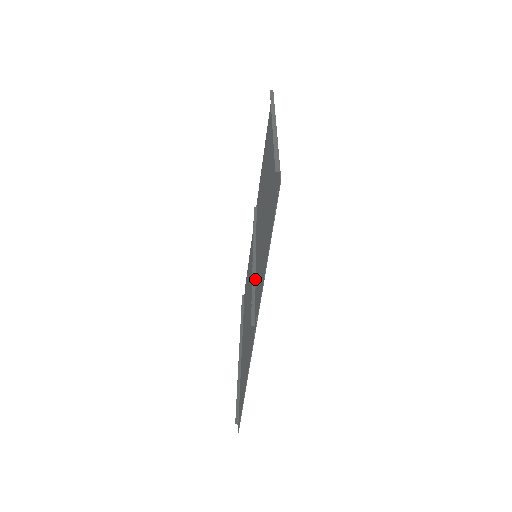
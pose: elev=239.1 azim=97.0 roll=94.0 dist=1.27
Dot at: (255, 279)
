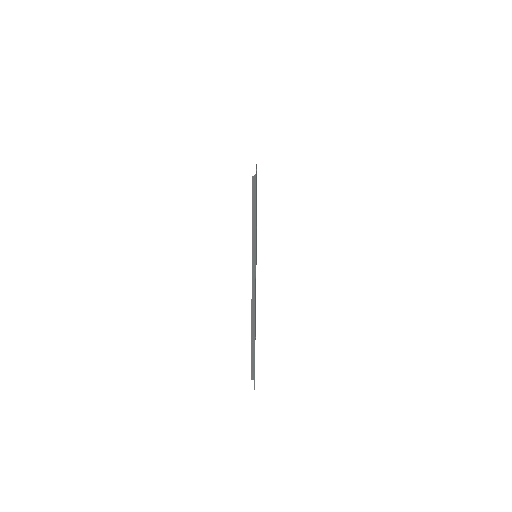
Dot at: occluded
